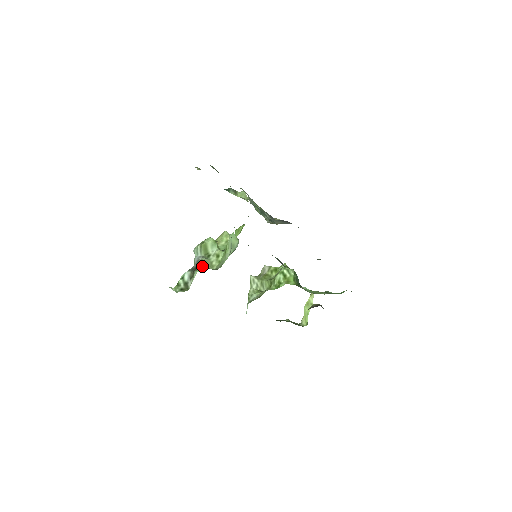
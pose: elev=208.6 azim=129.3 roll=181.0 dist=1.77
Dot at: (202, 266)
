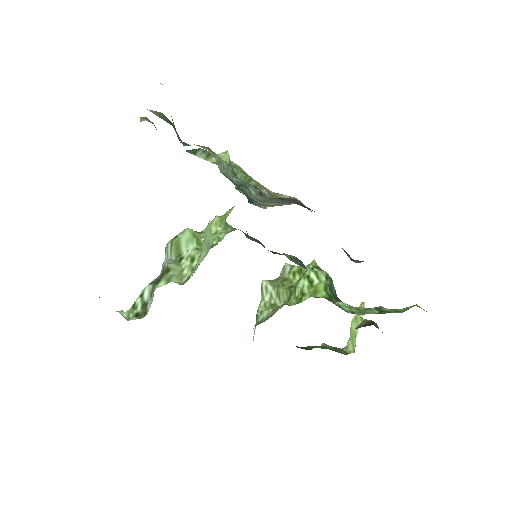
Dot at: (165, 278)
